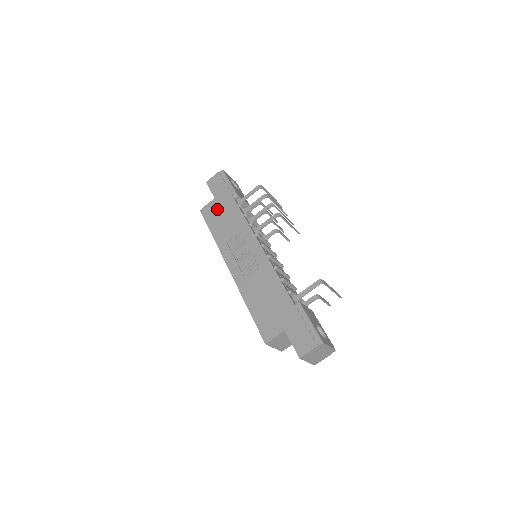
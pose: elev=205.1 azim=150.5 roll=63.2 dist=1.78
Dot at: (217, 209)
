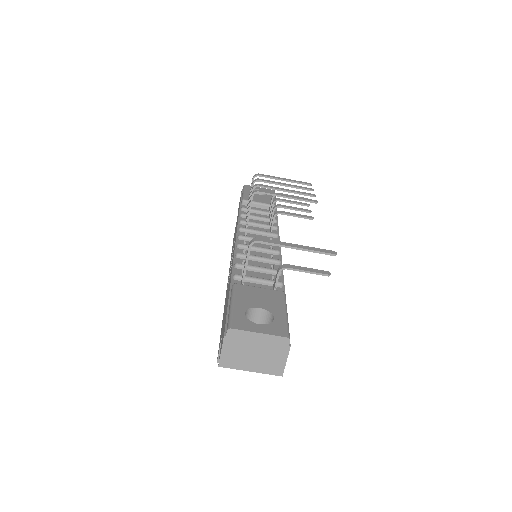
Dot at: occluded
